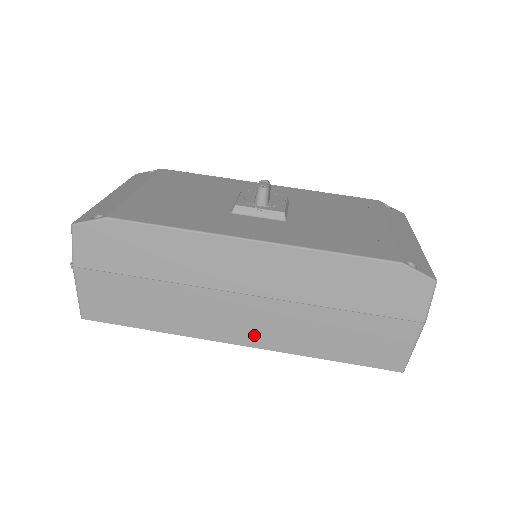
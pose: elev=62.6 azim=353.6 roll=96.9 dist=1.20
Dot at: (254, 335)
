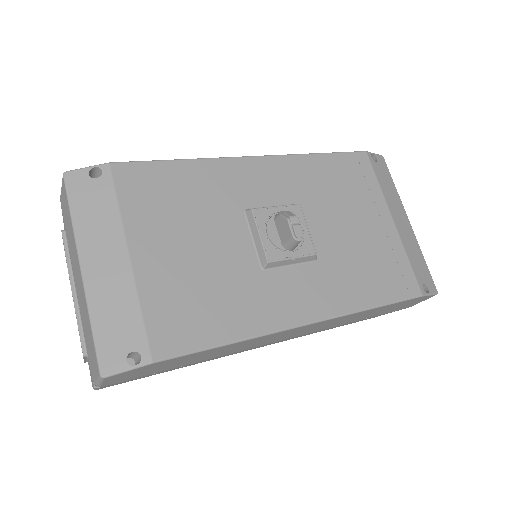
Dot at: occluded
